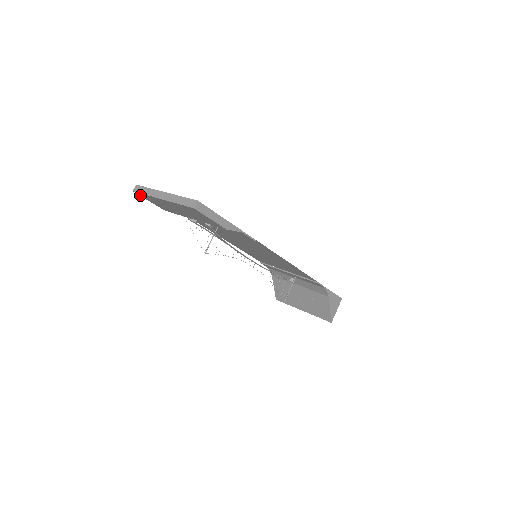
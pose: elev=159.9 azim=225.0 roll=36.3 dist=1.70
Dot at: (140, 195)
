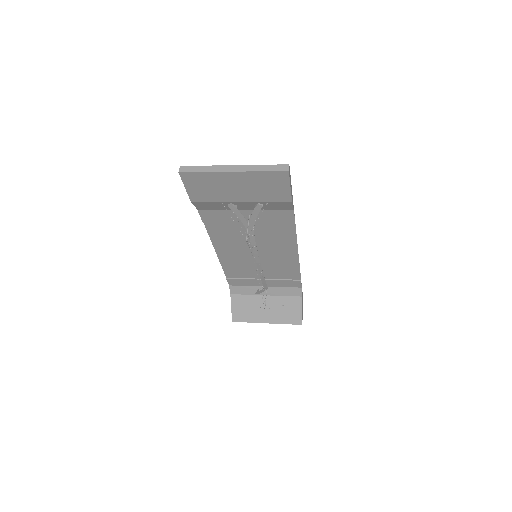
Dot at: (183, 178)
